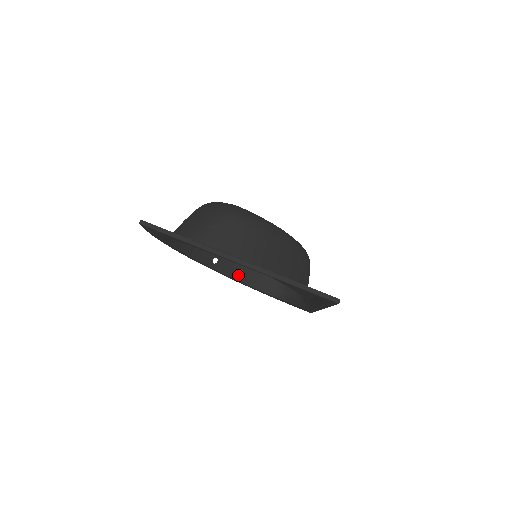
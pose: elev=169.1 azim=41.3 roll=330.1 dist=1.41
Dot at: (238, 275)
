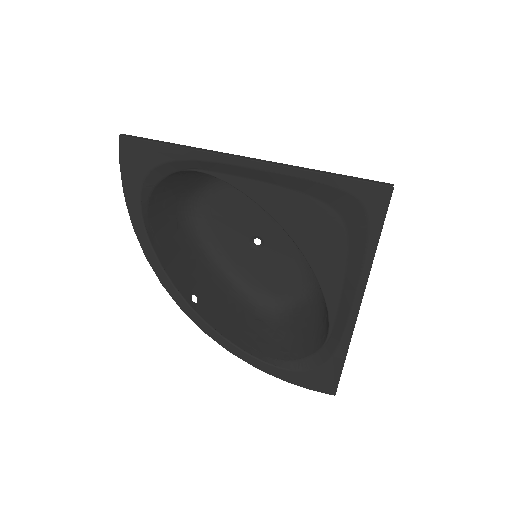
Dot at: (225, 331)
